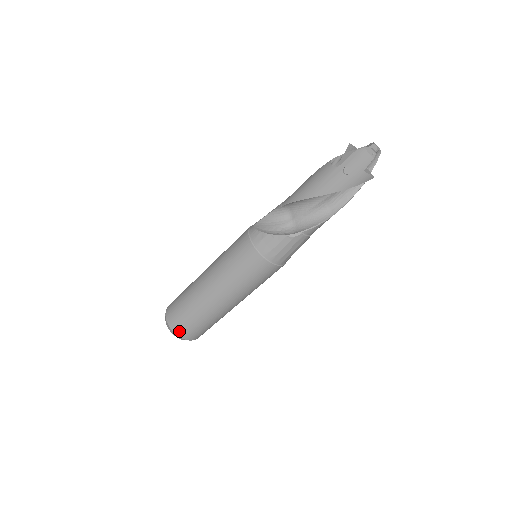
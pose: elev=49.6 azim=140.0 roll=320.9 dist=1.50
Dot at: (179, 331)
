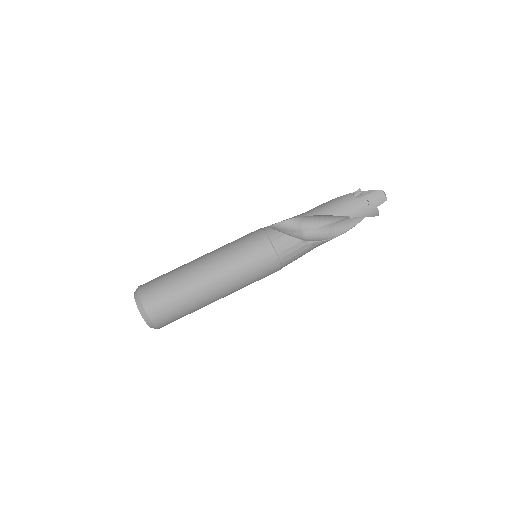
Dot at: (153, 312)
